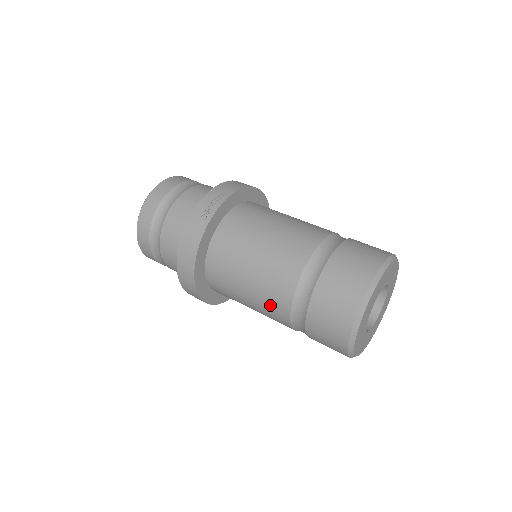
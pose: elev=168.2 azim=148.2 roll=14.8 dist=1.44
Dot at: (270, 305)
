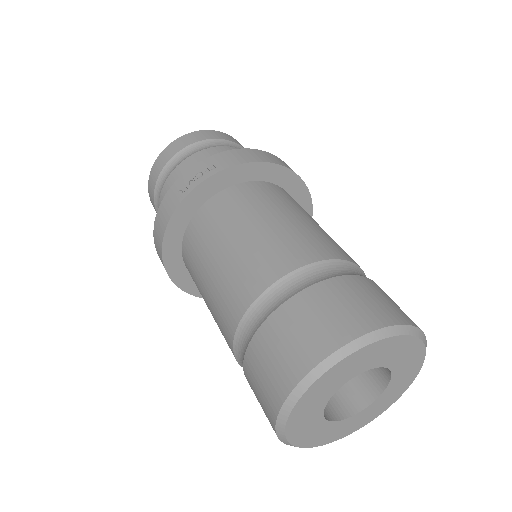
Dot at: (221, 332)
